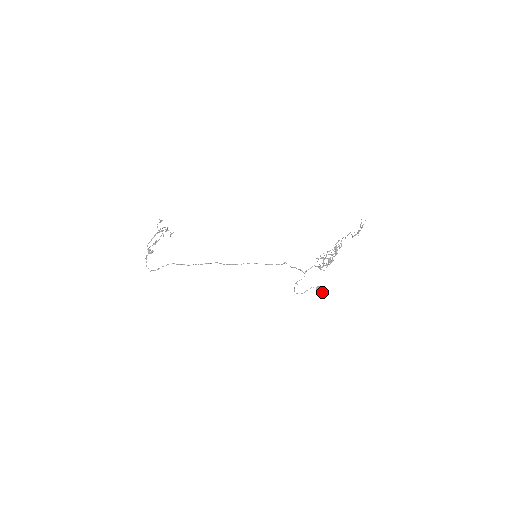
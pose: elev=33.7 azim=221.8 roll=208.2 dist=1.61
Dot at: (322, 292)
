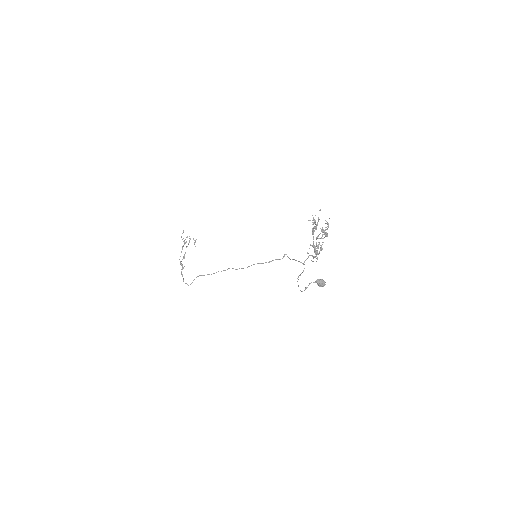
Dot at: (325, 284)
